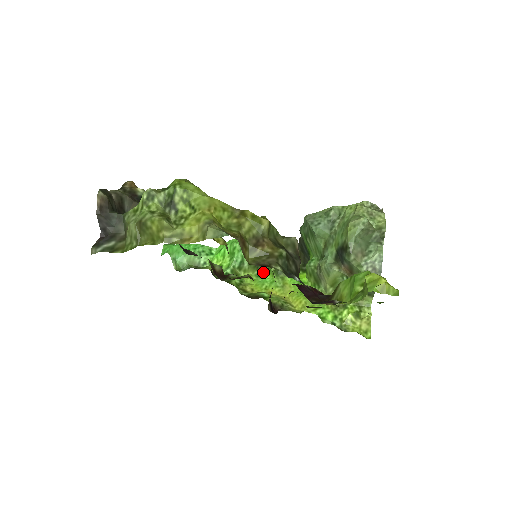
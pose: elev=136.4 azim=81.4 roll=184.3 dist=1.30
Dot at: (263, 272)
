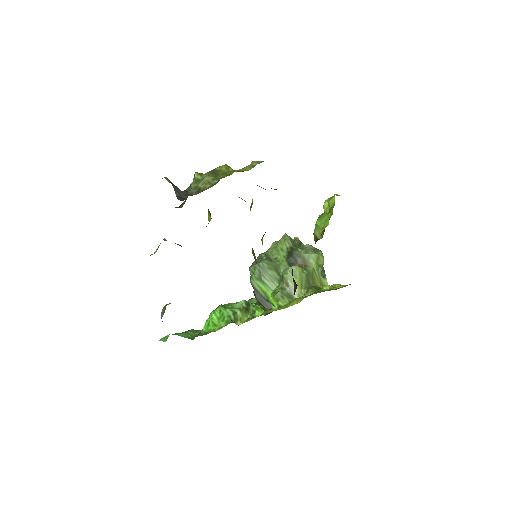
Dot at: (253, 313)
